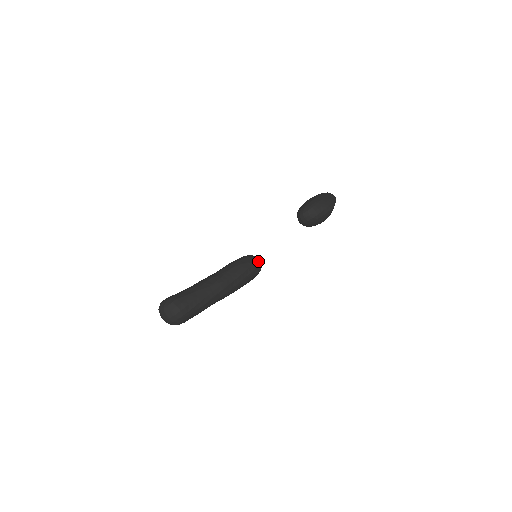
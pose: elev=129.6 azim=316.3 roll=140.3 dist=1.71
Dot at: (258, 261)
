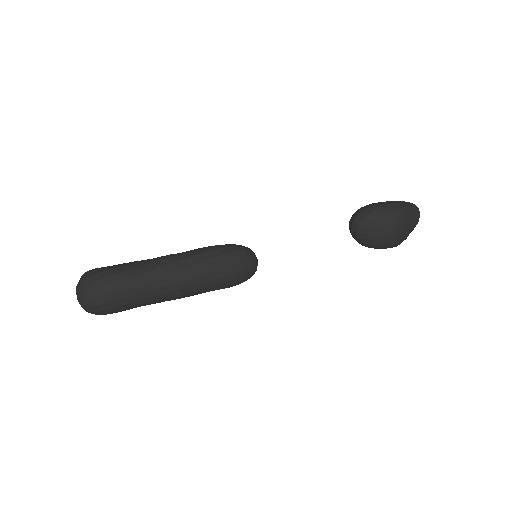
Dot at: (245, 248)
